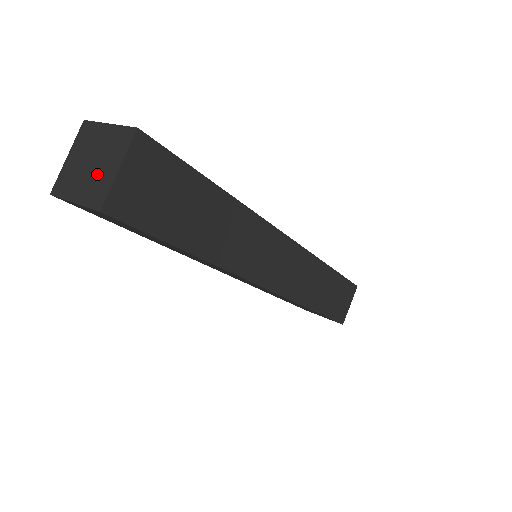
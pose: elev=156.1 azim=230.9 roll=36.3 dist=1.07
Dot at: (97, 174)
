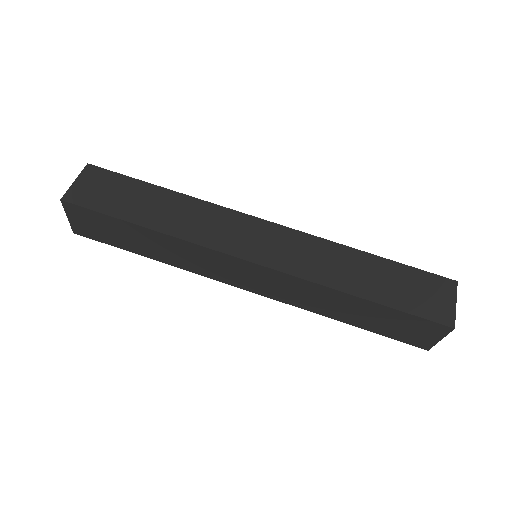
Dot at: occluded
